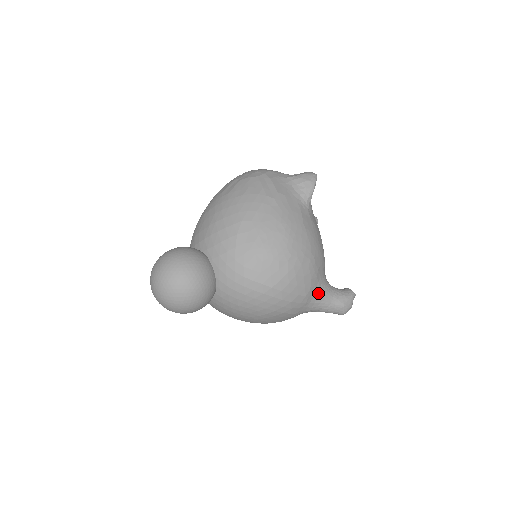
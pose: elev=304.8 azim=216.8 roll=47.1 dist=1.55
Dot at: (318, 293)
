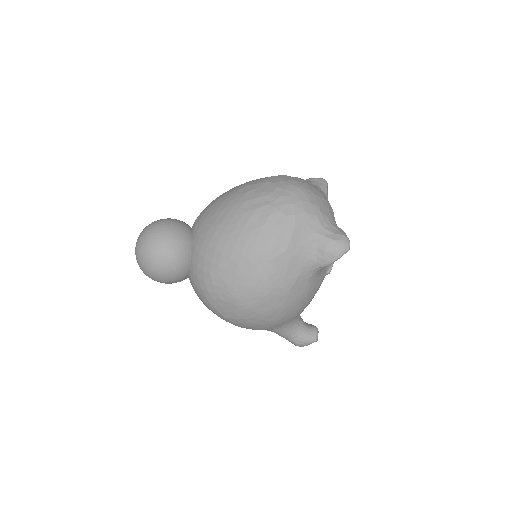
Dot at: (276, 329)
